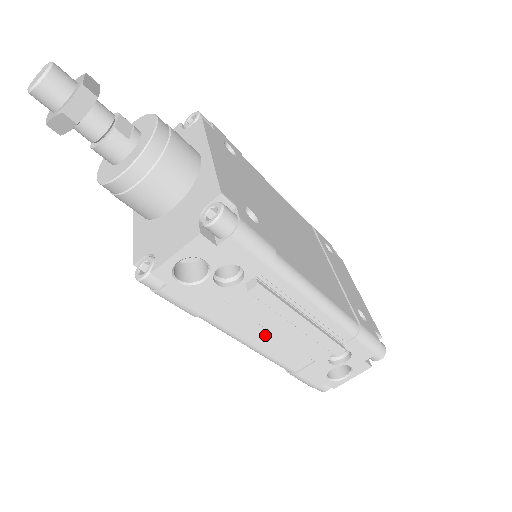
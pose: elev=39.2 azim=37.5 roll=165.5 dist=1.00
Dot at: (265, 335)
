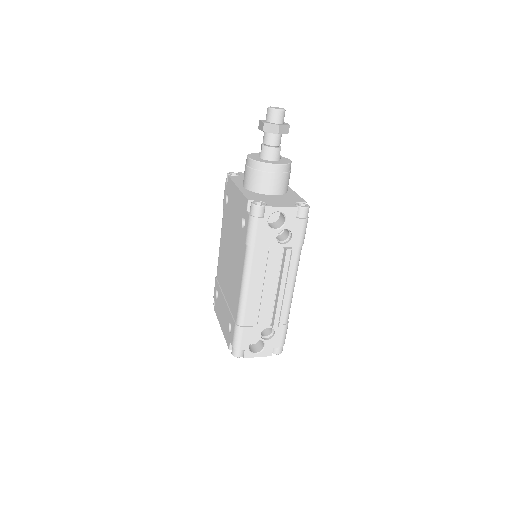
Dot at: (259, 286)
